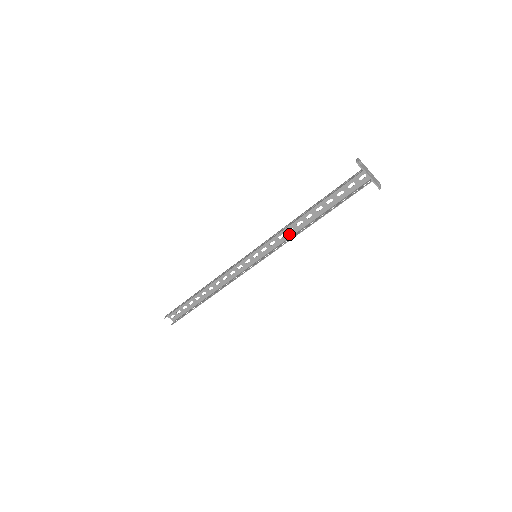
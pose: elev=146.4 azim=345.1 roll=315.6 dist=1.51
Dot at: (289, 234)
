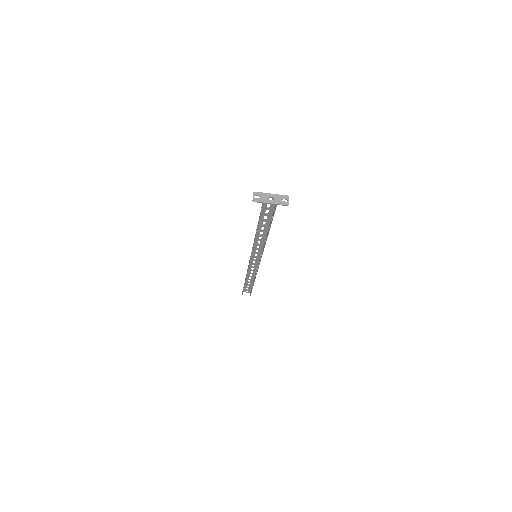
Dot at: (262, 240)
